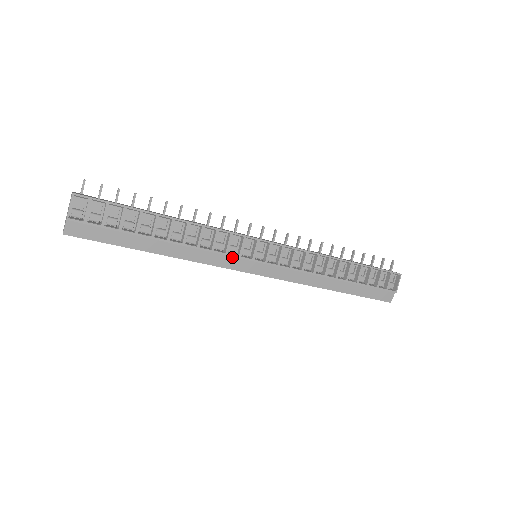
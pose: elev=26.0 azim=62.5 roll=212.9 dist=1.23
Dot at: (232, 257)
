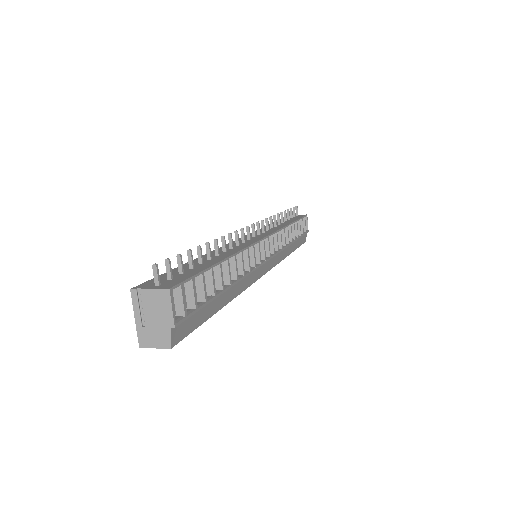
Dot at: (256, 268)
